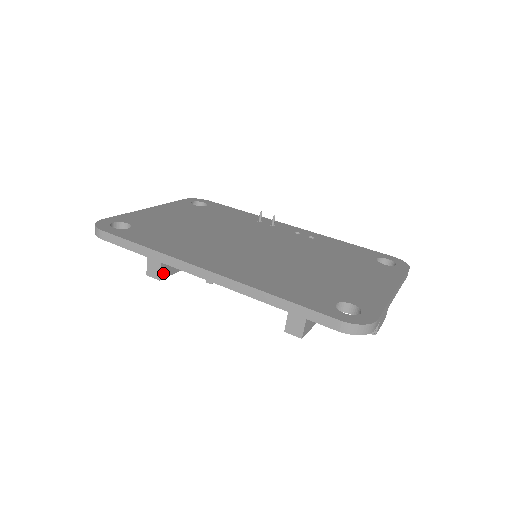
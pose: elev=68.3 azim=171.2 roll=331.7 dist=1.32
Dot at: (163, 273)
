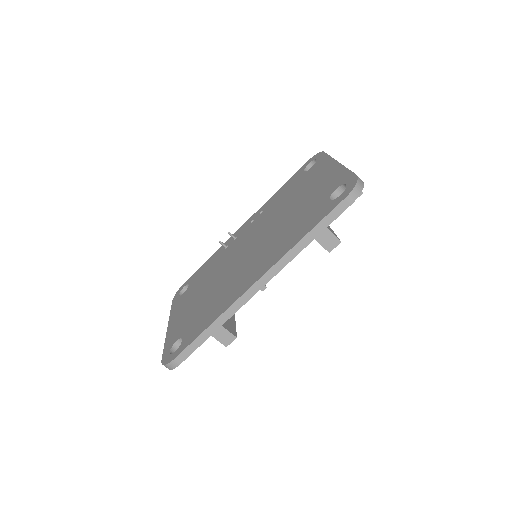
Dot at: (232, 332)
